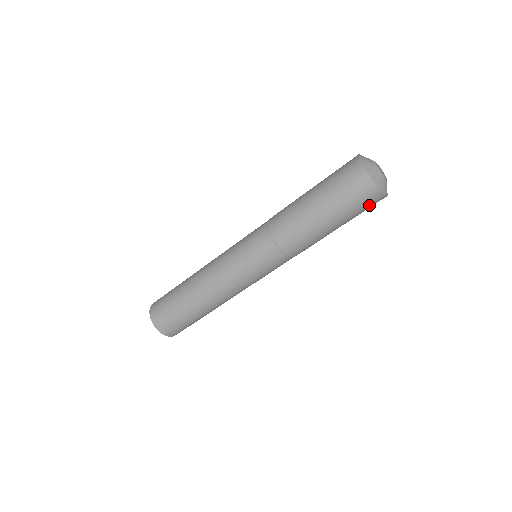
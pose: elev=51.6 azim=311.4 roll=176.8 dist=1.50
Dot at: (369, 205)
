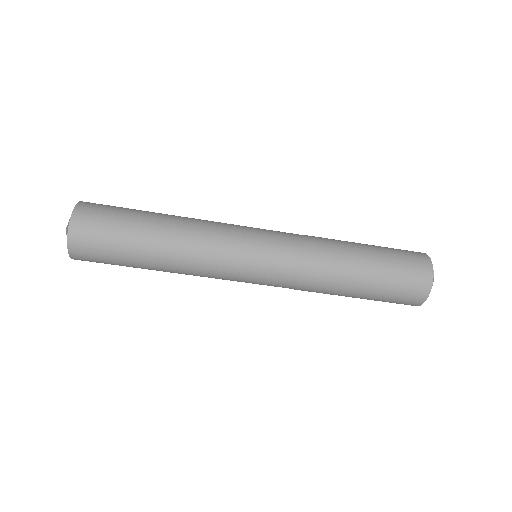
Dot at: (401, 303)
